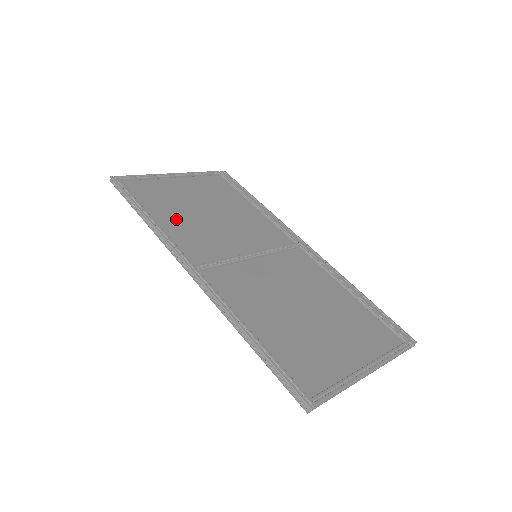
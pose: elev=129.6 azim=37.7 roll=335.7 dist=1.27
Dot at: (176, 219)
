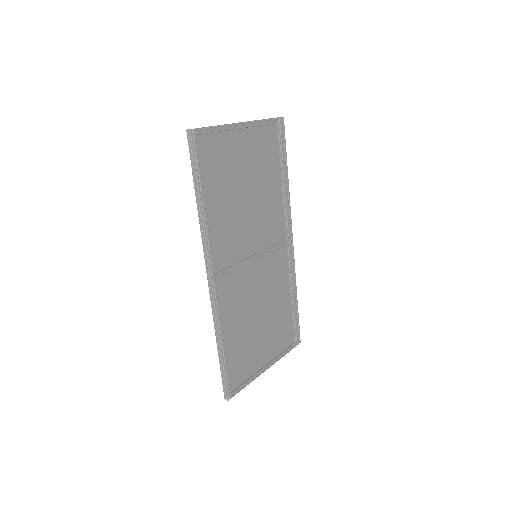
Dot at: (221, 206)
